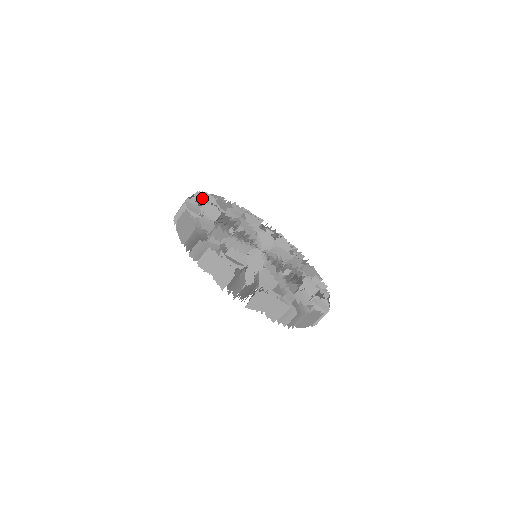
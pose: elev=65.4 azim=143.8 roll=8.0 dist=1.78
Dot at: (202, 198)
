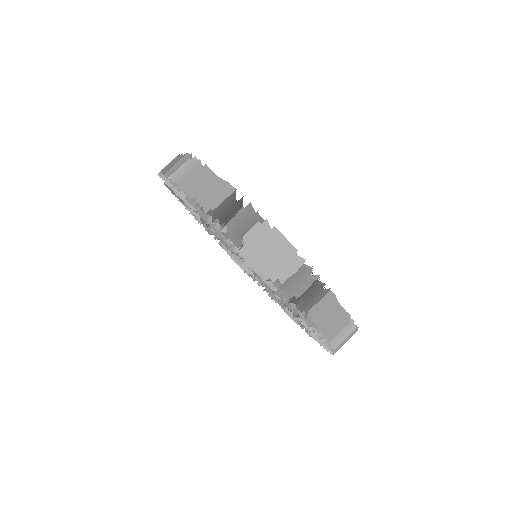
Dot at: occluded
